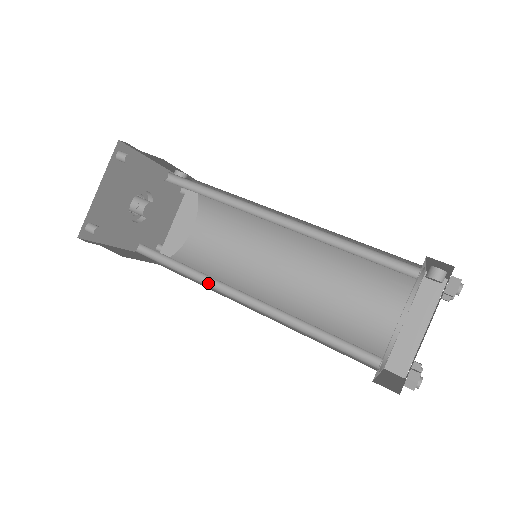
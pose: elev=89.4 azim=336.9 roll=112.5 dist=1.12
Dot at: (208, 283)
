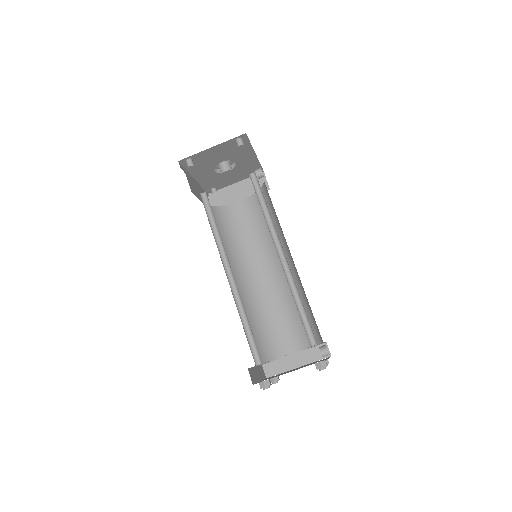
Dot at: (220, 249)
